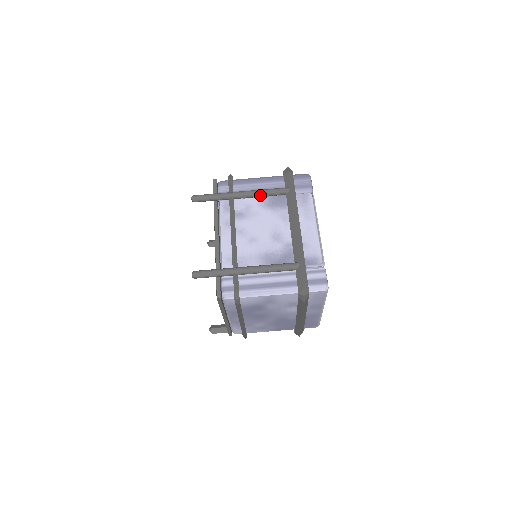
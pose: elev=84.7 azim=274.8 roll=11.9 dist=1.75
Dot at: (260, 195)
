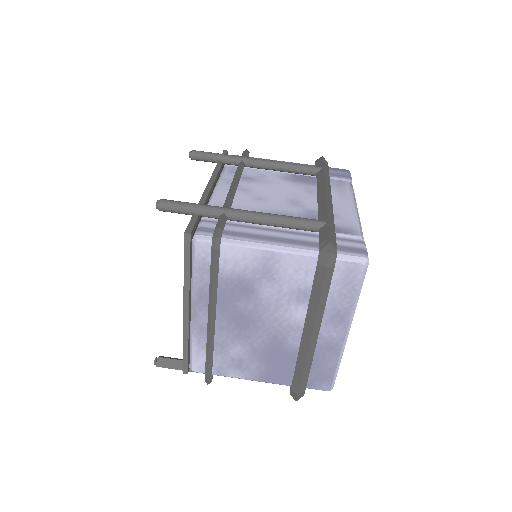
Dot at: (281, 166)
